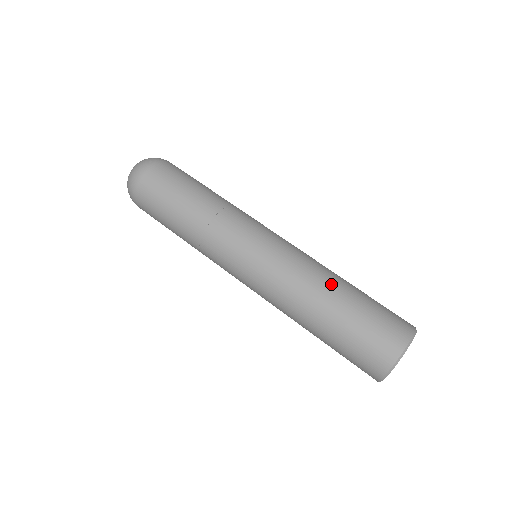
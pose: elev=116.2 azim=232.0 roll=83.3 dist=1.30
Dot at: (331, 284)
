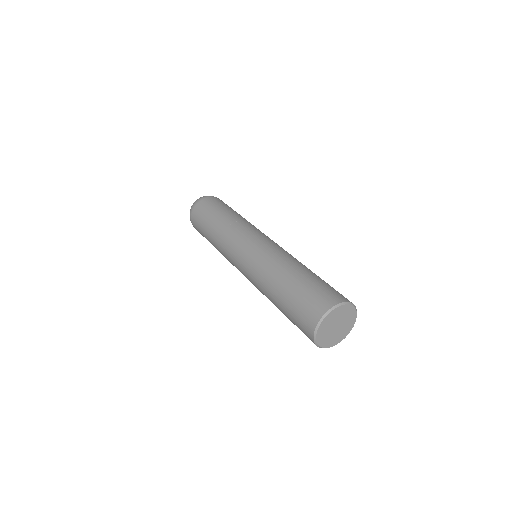
Dot at: (302, 265)
